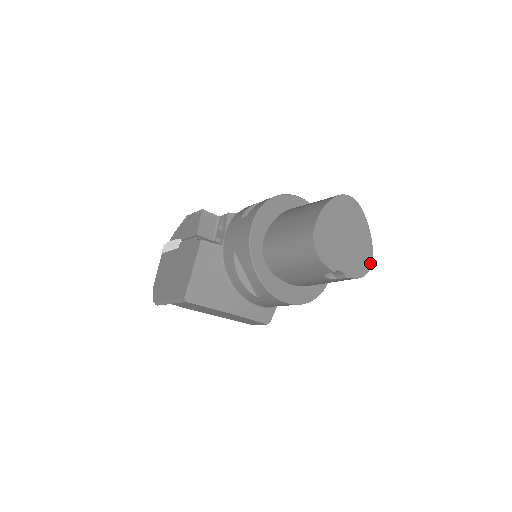
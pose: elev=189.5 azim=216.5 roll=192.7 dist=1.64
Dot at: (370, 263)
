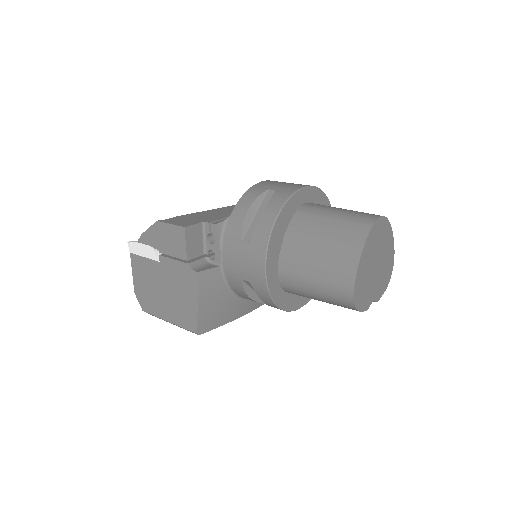
Dot at: (392, 268)
